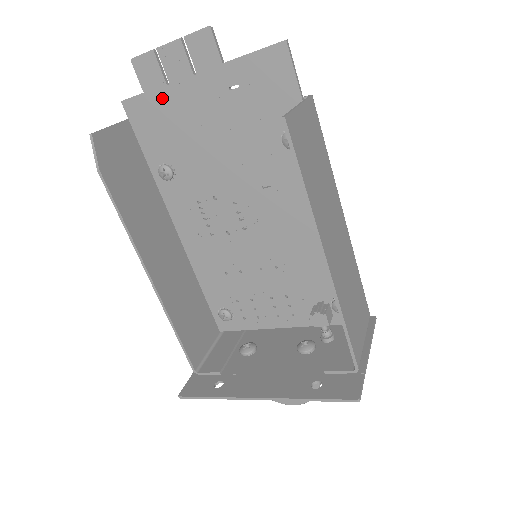
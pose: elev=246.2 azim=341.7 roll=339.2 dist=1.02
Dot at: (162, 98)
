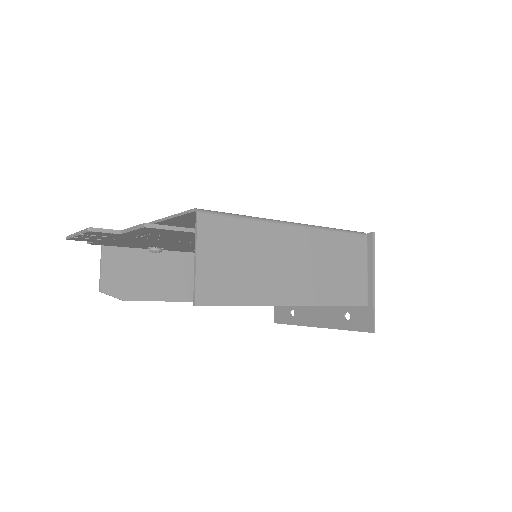
Dot at: (108, 241)
